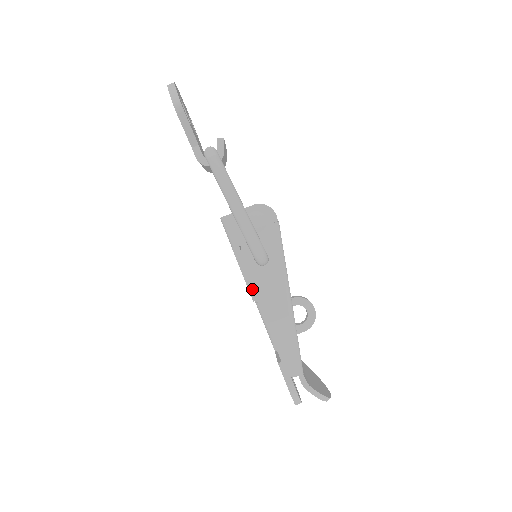
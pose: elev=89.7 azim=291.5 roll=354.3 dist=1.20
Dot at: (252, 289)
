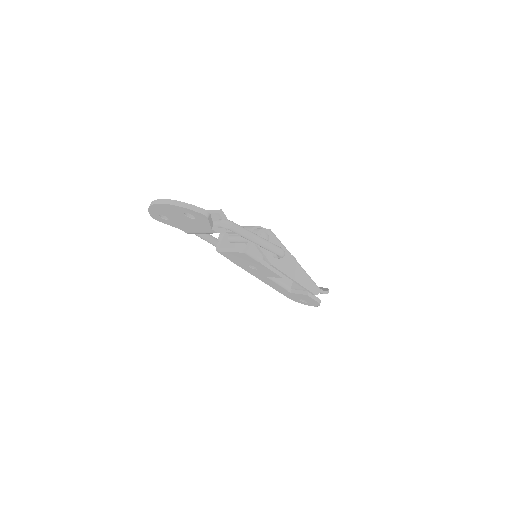
Dot at: (278, 273)
